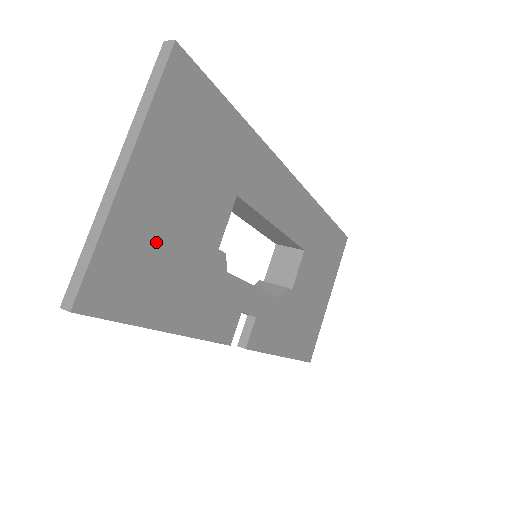
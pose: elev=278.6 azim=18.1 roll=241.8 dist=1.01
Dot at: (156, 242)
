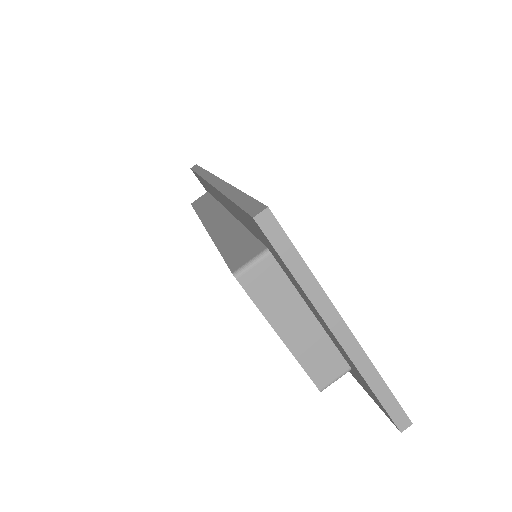
Dot at: occluded
